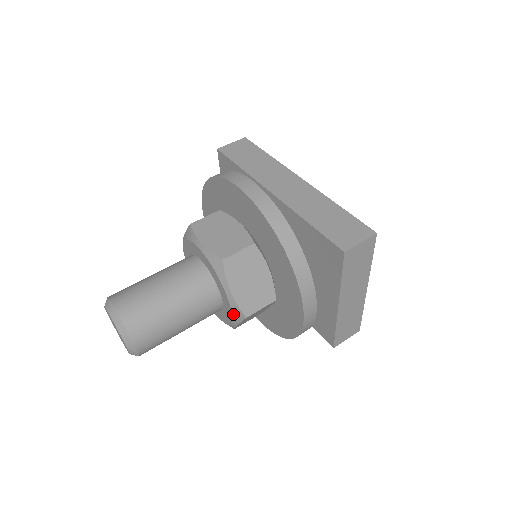
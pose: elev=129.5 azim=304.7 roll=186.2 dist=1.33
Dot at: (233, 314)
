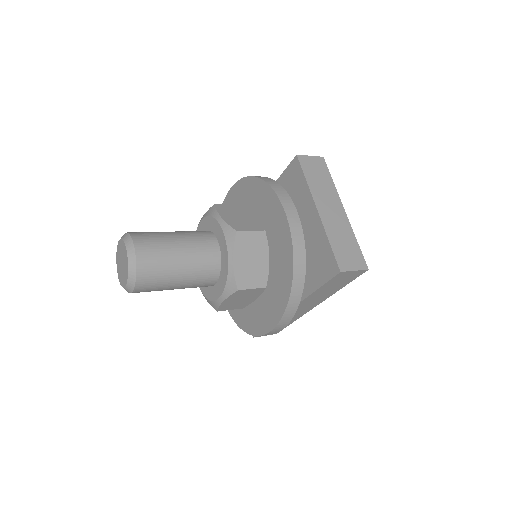
Dot at: (226, 239)
